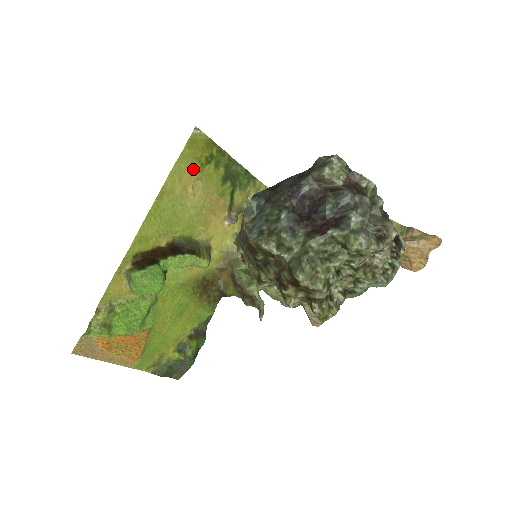
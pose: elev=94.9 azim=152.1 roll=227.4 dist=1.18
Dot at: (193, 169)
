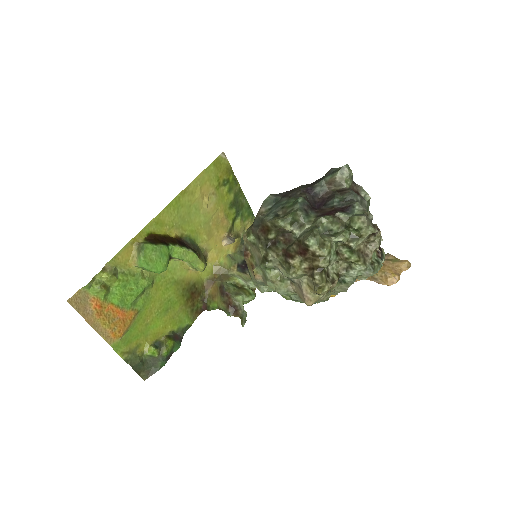
Dot at: (212, 184)
